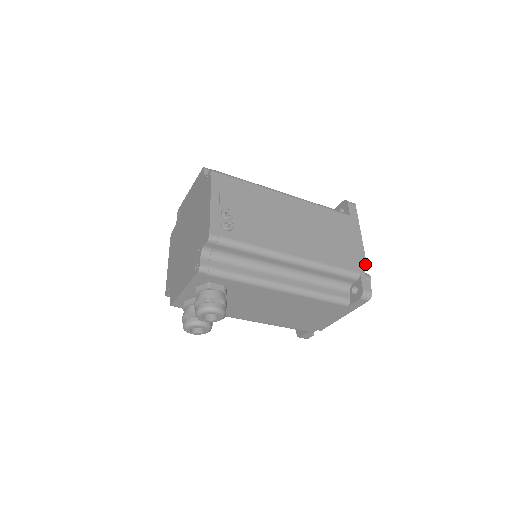
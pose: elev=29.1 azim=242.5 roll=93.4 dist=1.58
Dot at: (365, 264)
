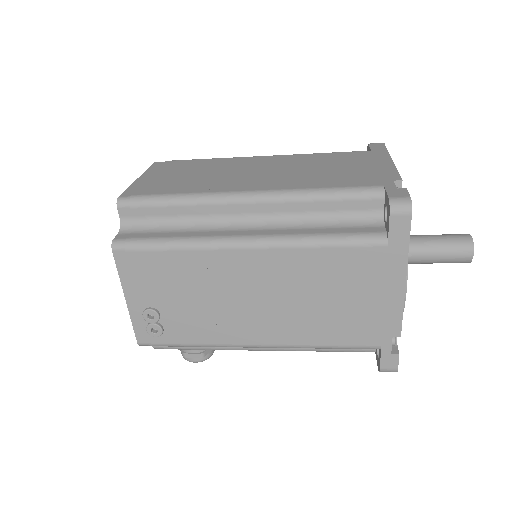
Dot at: (397, 331)
